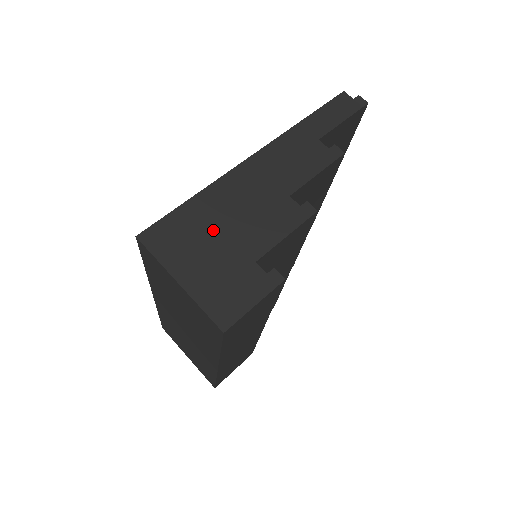
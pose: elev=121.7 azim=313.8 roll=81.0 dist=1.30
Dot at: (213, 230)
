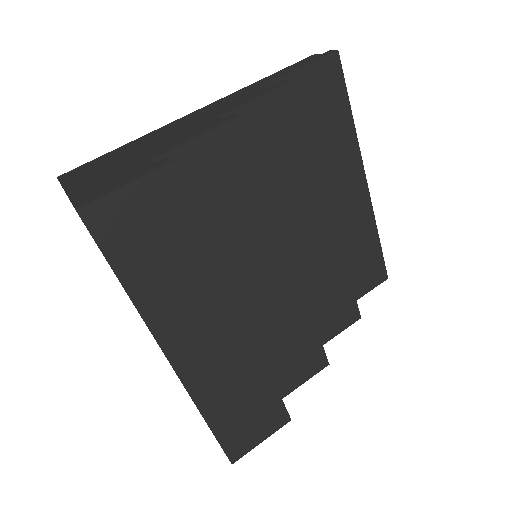
Dot at: (126, 155)
